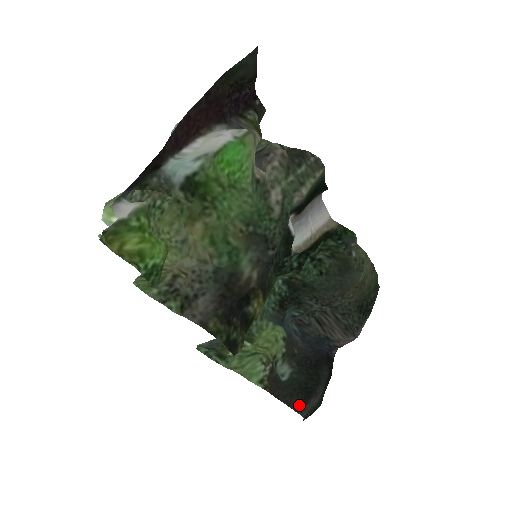
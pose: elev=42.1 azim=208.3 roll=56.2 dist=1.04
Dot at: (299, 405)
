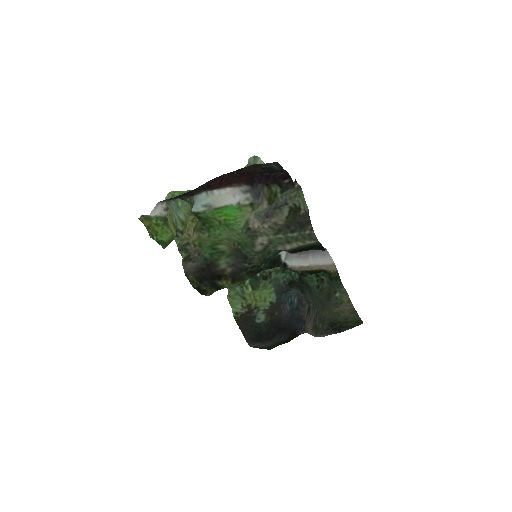
Dot at: (250, 339)
